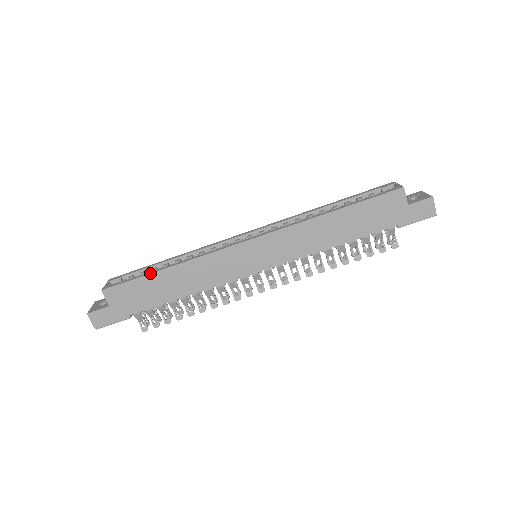
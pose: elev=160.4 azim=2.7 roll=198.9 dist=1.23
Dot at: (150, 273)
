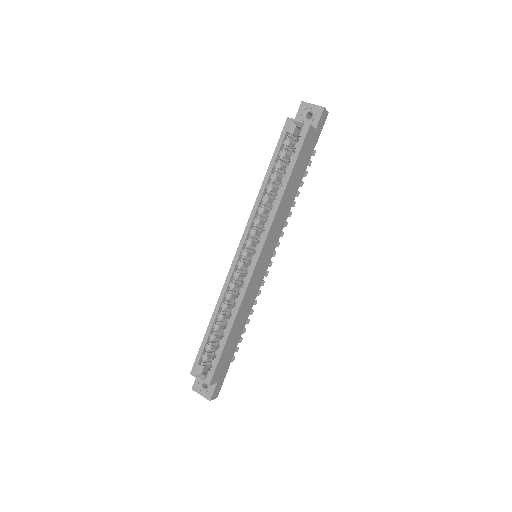
Dot at: (225, 345)
